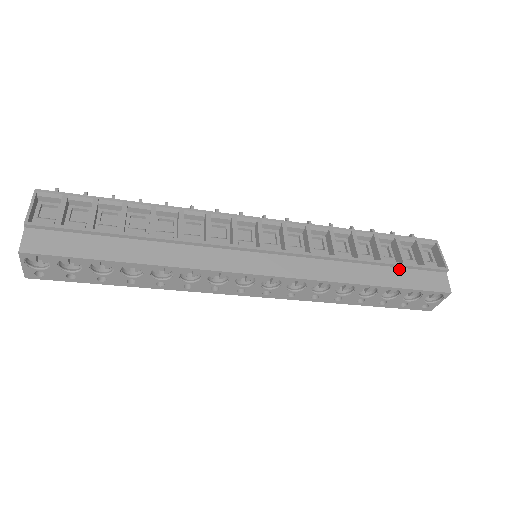
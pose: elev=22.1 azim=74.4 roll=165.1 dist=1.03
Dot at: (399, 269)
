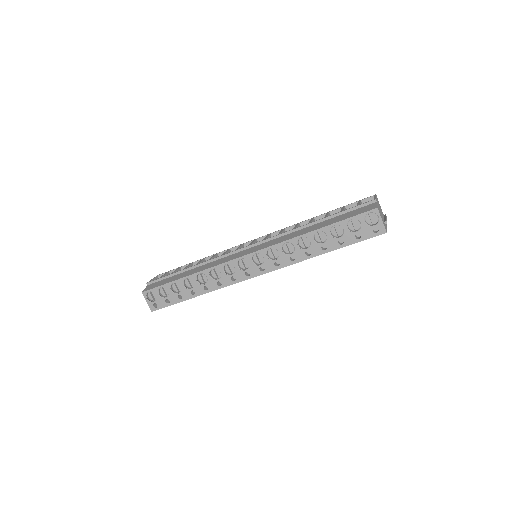
Dot at: (338, 216)
